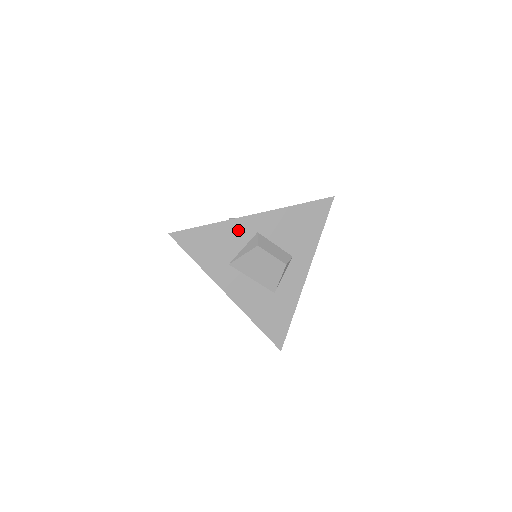
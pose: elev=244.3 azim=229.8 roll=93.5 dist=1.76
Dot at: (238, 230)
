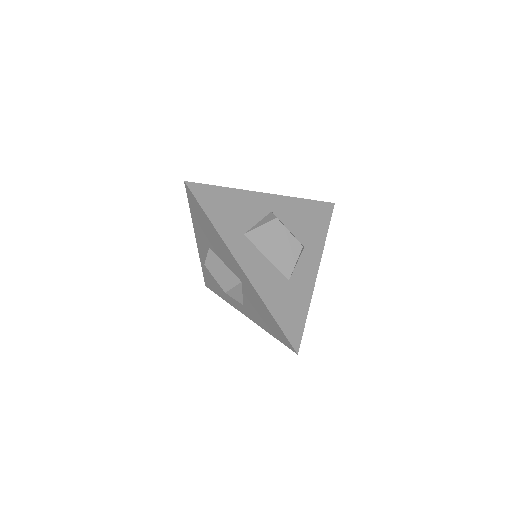
Dot at: (253, 203)
